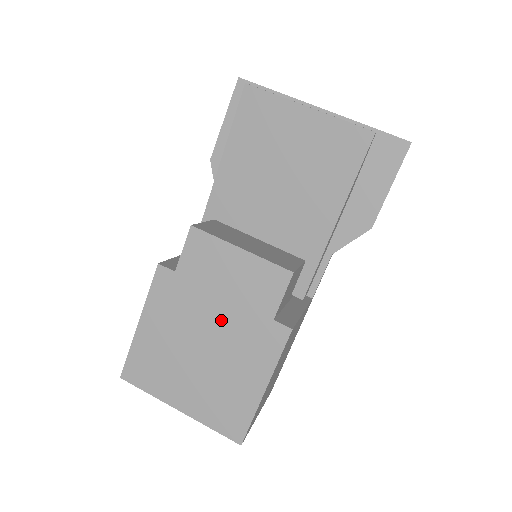
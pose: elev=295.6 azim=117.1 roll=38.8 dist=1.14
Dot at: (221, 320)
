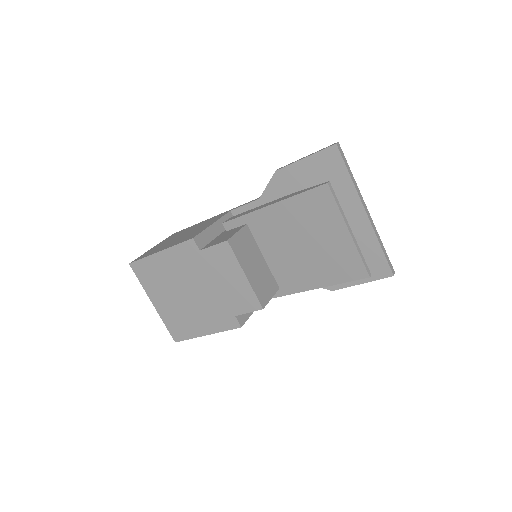
Dot at: (208, 292)
